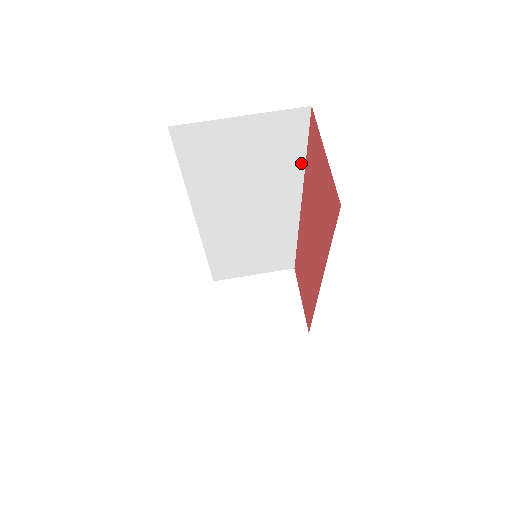
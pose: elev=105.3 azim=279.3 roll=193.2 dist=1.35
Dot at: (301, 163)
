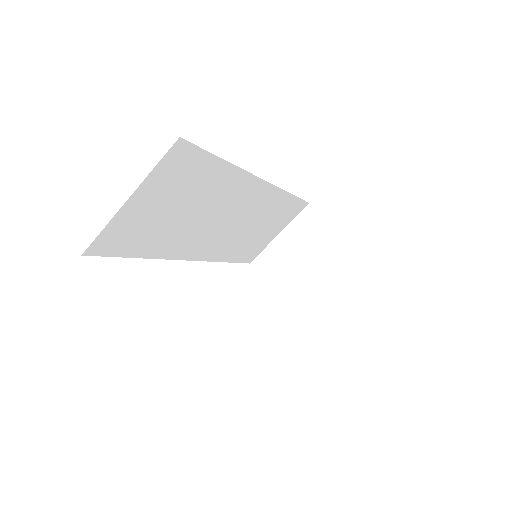
Dot at: (224, 165)
